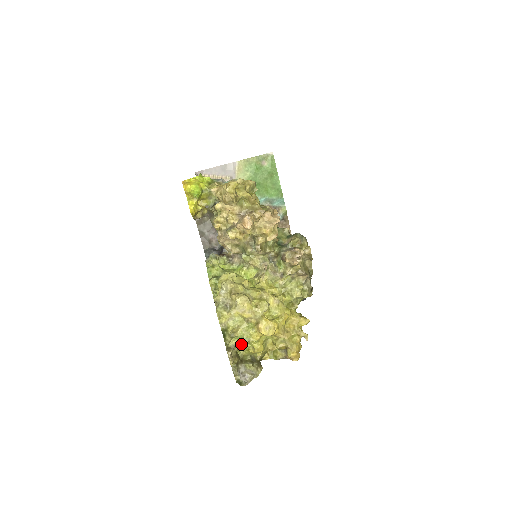
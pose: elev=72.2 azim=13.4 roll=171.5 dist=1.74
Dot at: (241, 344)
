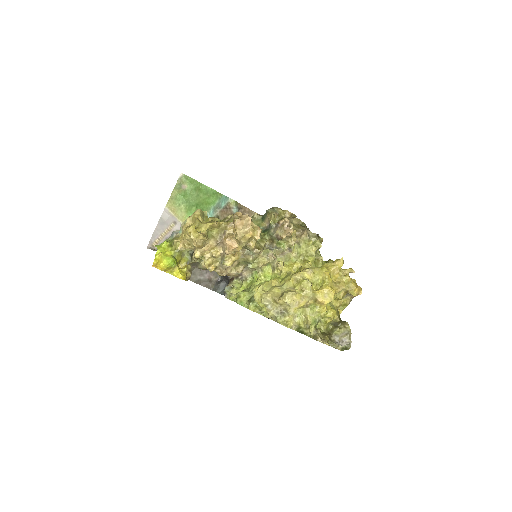
Dot at: occluded
